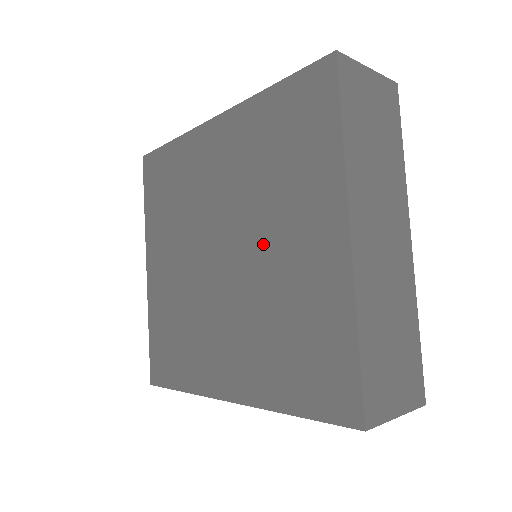
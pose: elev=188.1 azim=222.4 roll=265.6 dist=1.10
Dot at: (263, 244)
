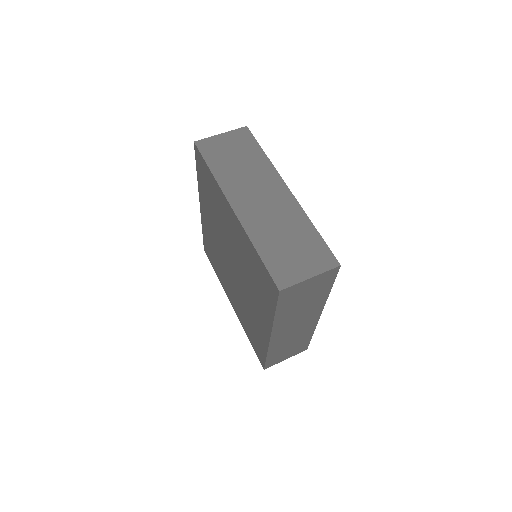
Dot at: (231, 244)
